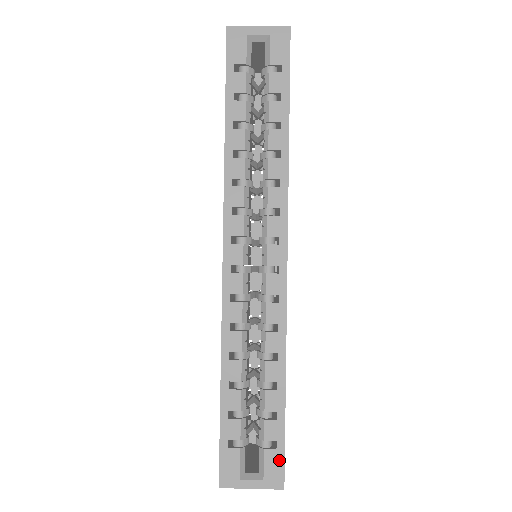
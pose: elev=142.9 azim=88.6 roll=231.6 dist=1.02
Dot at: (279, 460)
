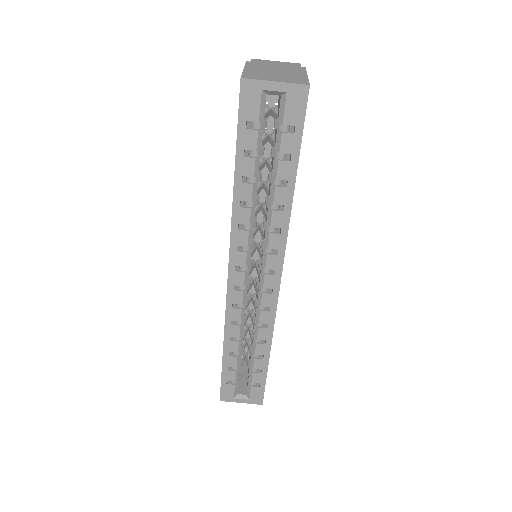
Dot at: (261, 392)
